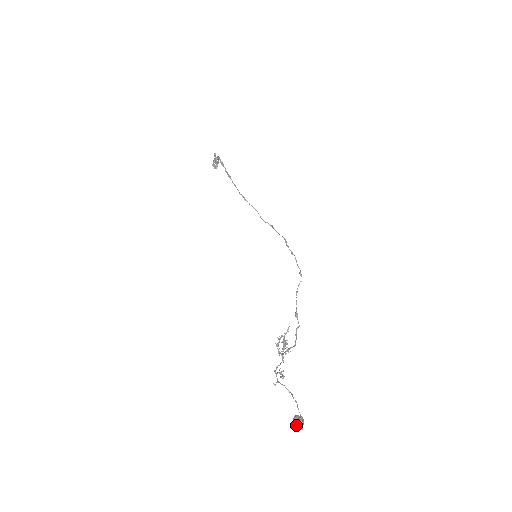
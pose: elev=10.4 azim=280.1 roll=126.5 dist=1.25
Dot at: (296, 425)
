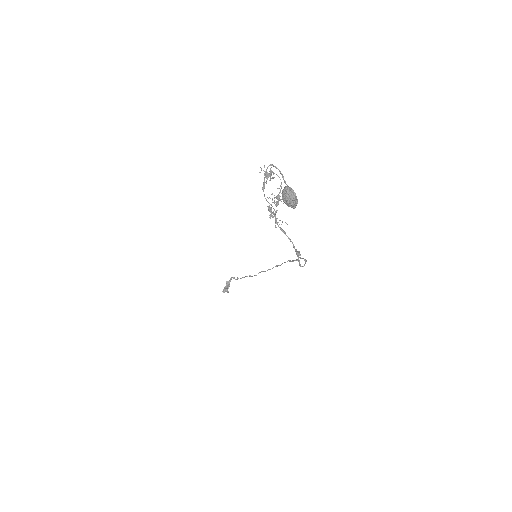
Dot at: (286, 187)
